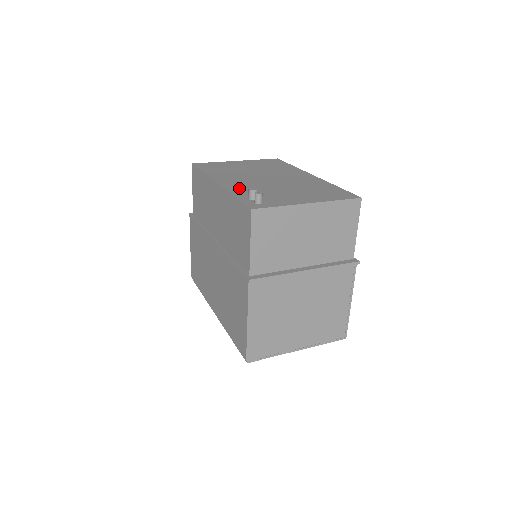
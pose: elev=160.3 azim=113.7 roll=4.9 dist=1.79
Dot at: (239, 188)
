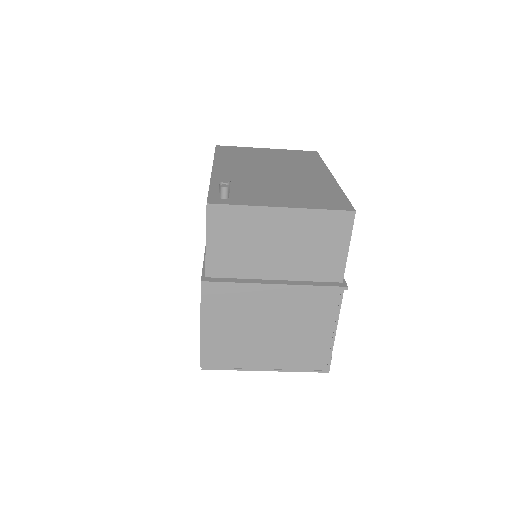
Dot at: (226, 178)
